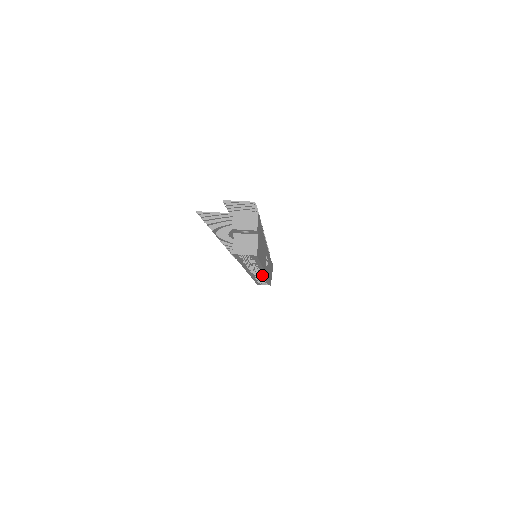
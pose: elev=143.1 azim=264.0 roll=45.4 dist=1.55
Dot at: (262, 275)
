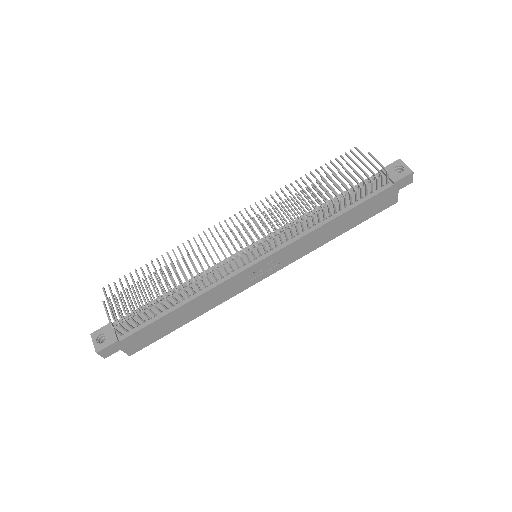
Dot at: occluded
